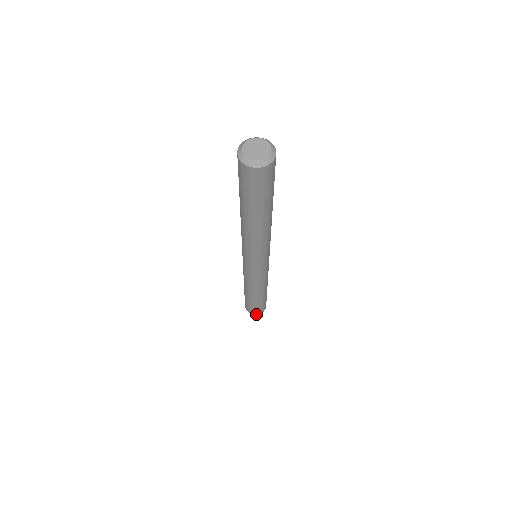
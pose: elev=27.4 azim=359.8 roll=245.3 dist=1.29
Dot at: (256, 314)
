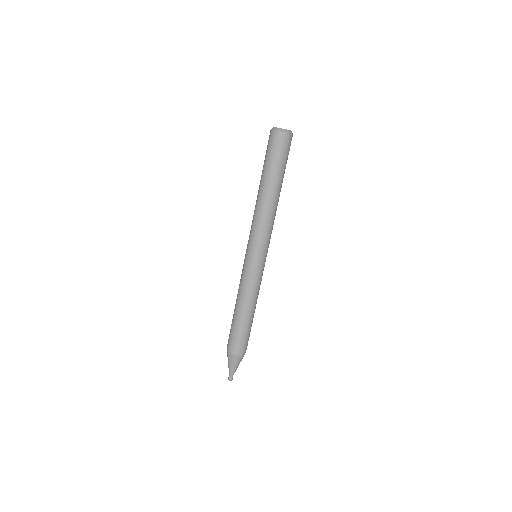
Dot at: (240, 354)
